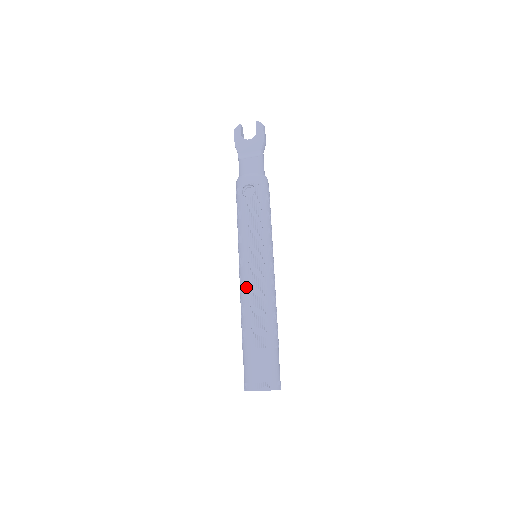
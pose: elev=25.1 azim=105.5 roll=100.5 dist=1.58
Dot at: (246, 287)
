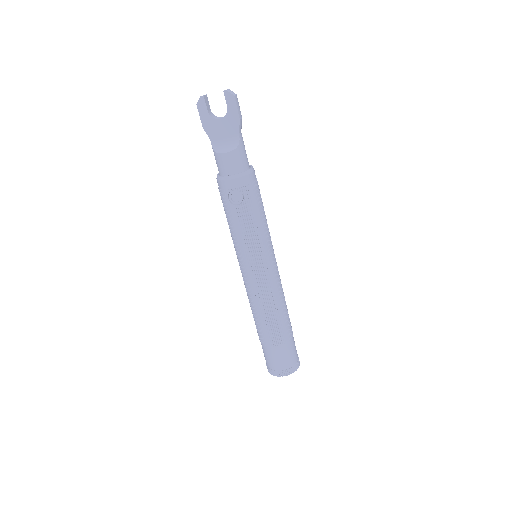
Dot at: (254, 297)
